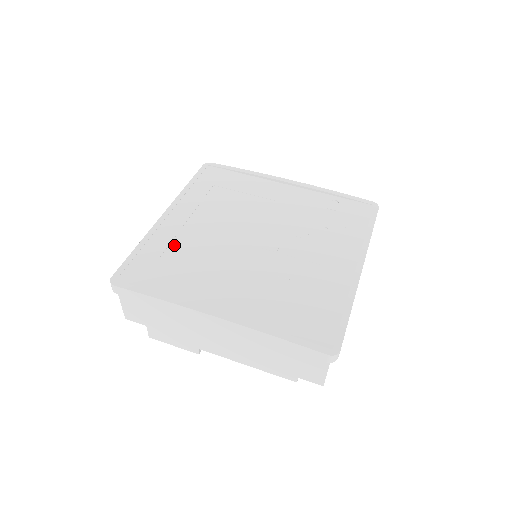
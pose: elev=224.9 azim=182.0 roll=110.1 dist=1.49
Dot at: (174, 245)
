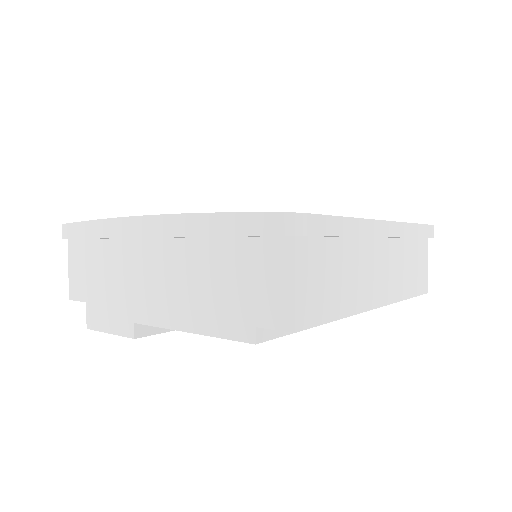
Dot at: occluded
